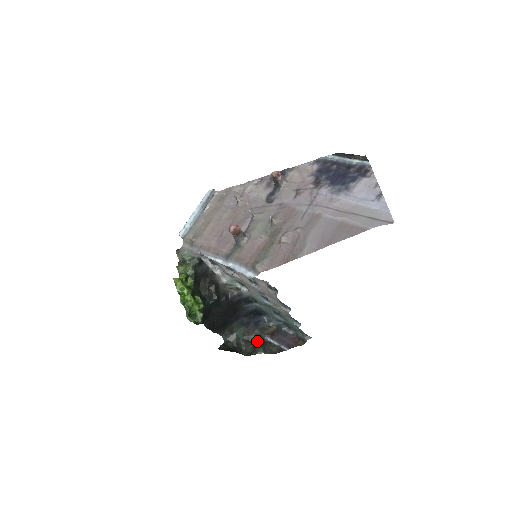
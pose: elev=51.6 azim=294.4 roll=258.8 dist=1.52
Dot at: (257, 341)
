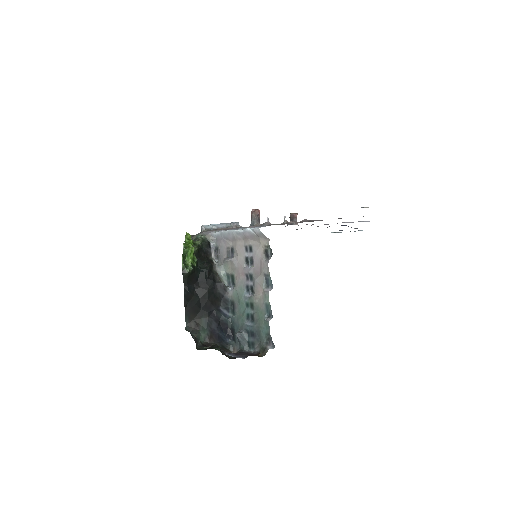
Dot at: occluded
